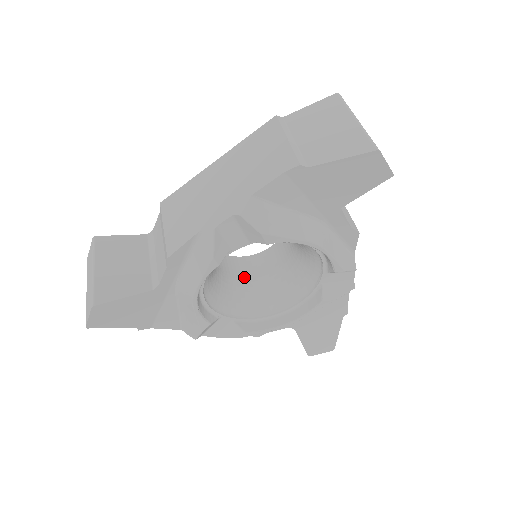
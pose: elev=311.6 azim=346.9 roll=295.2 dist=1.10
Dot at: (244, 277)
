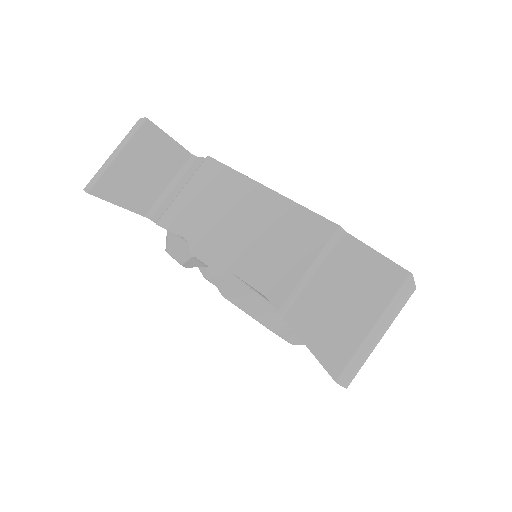
Dot at: occluded
